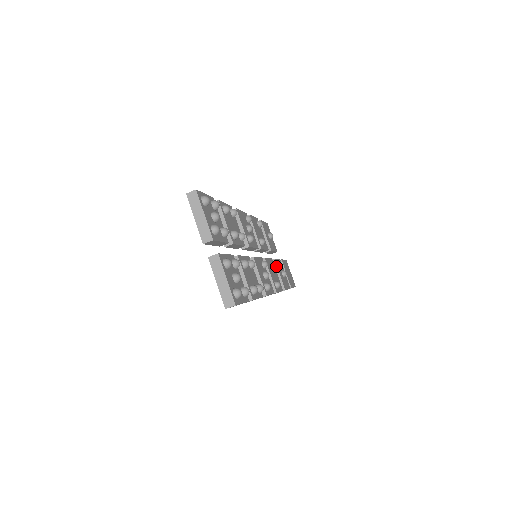
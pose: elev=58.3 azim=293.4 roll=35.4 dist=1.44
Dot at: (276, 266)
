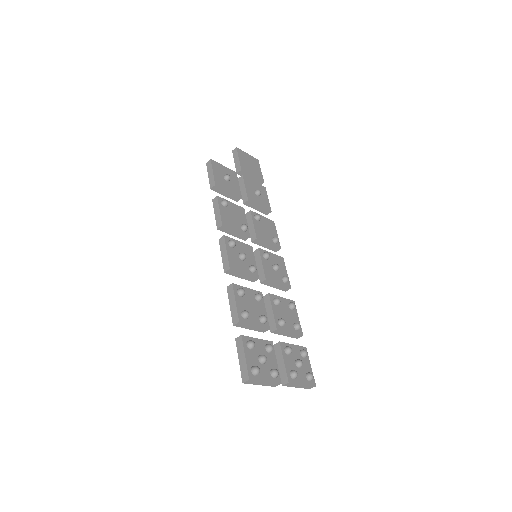
Dot at: (260, 218)
